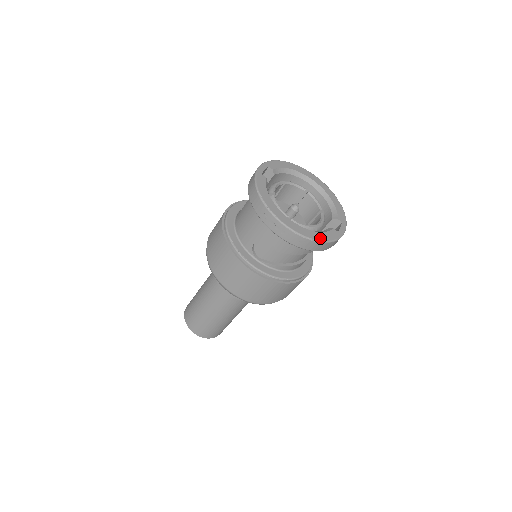
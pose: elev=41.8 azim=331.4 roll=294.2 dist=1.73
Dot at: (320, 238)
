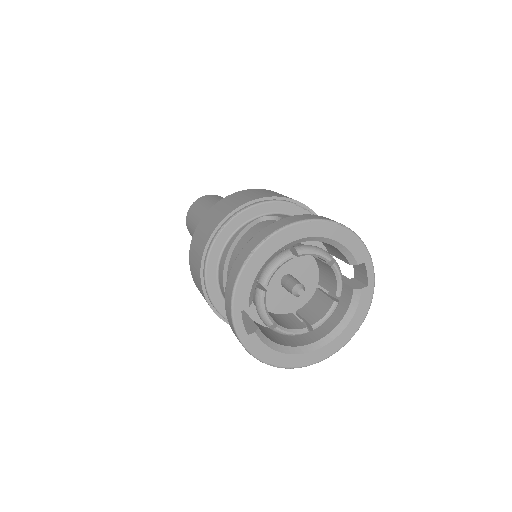
Dot at: (357, 326)
